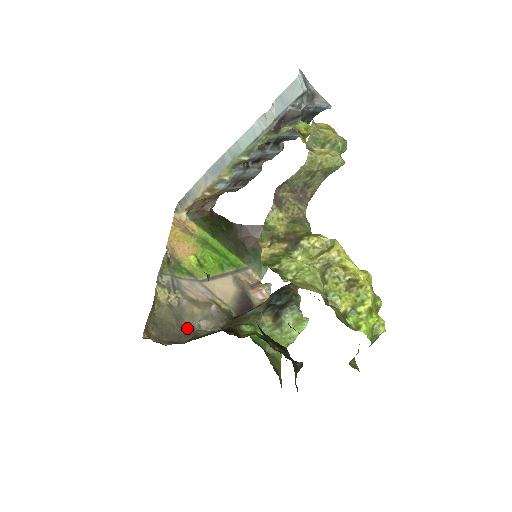
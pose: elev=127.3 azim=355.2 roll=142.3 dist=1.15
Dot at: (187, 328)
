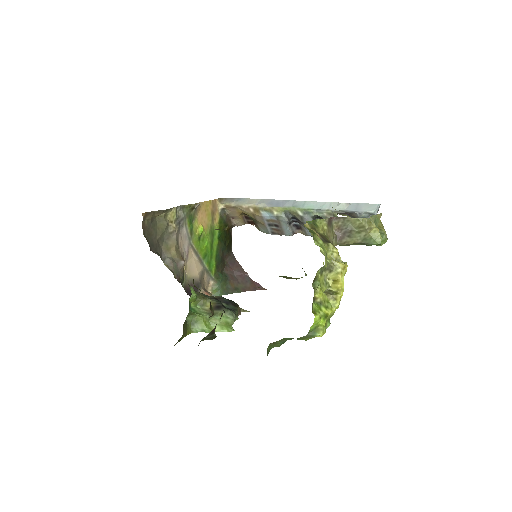
Dot at: (160, 249)
